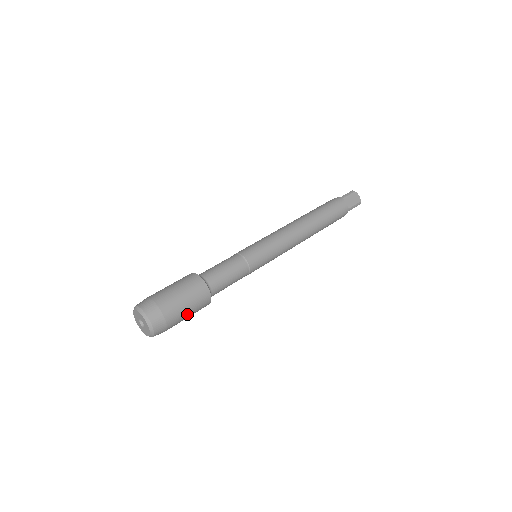
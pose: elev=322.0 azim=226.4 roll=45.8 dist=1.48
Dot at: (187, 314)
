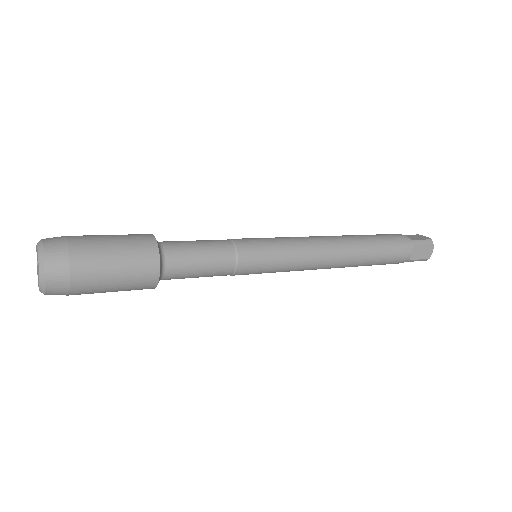
Dot at: (111, 256)
